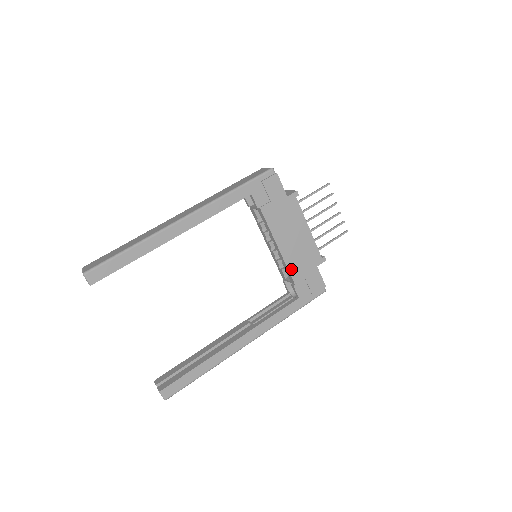
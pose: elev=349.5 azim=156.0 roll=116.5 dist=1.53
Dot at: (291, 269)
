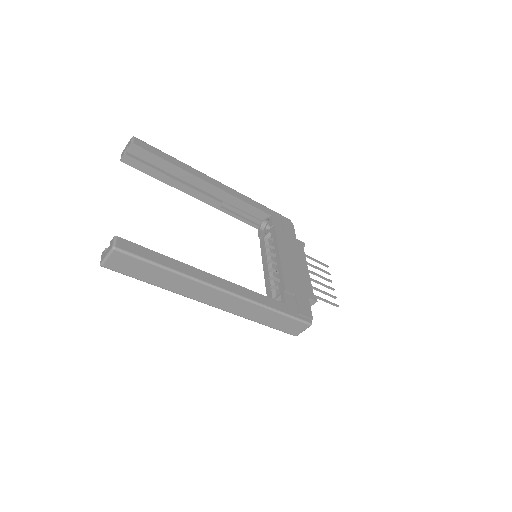
Dot at: (285, 278)
